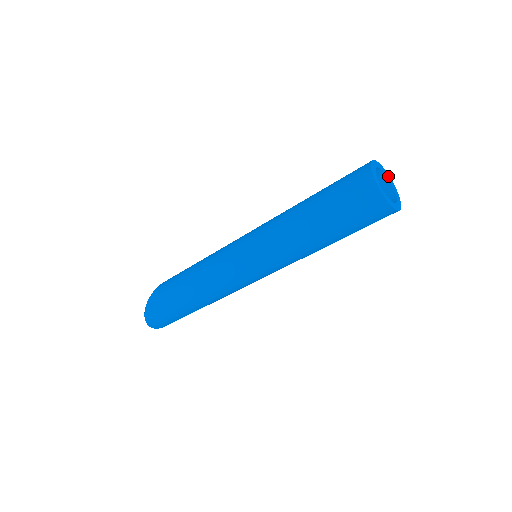
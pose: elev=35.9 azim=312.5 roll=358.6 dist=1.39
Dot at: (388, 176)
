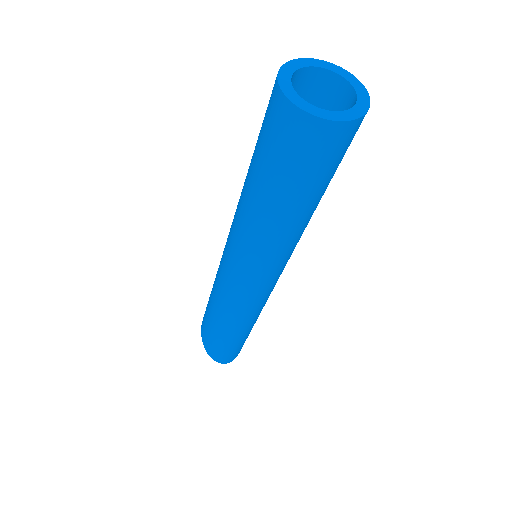
Dot at: (315, 63)
